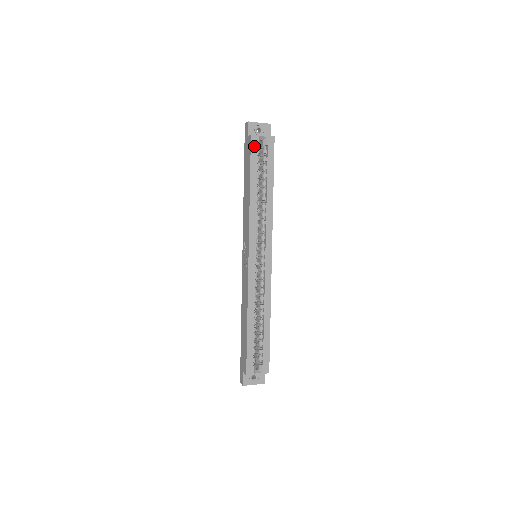
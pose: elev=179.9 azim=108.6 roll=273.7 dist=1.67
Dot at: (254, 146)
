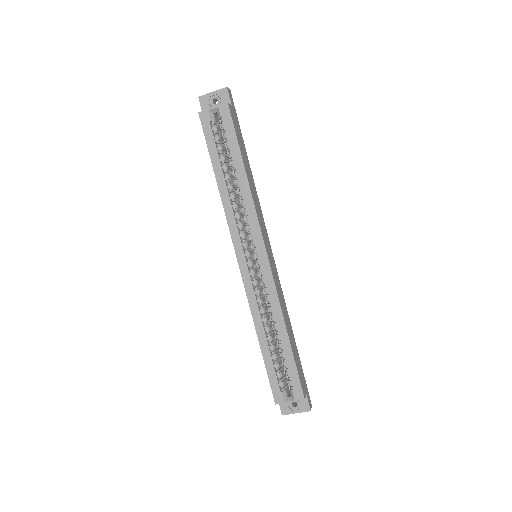
Dot at: (206, 125)
